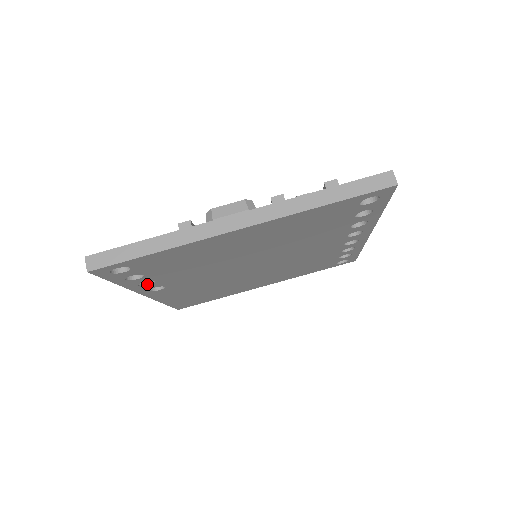
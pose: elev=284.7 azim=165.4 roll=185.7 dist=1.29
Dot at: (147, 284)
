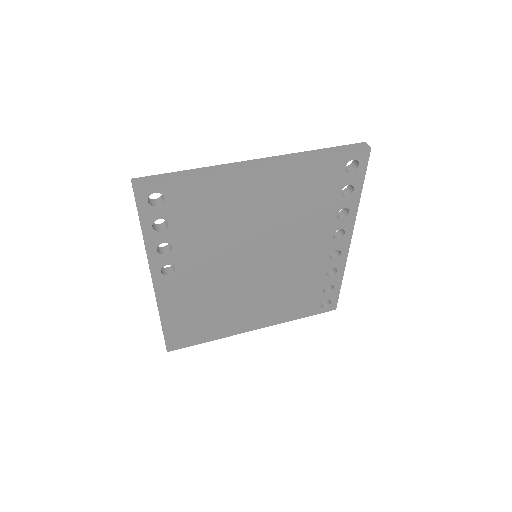
Dot at: (163, 254)
